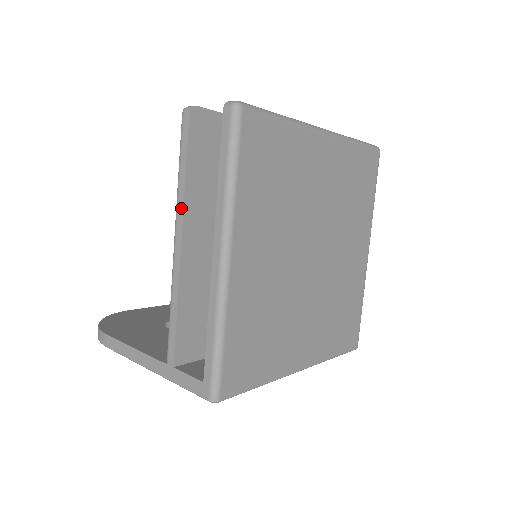
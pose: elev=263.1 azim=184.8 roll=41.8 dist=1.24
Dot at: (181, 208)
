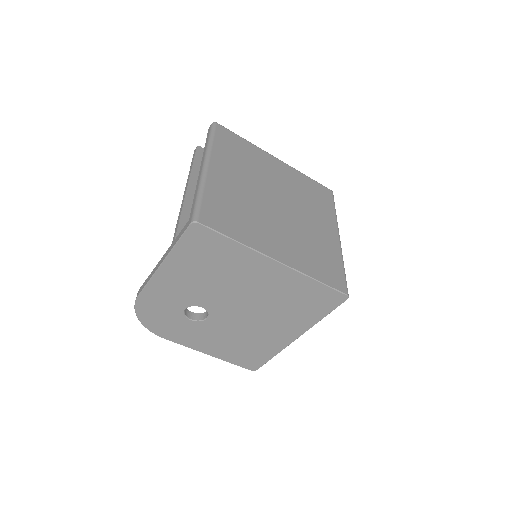
Dot at: (189, 177)
